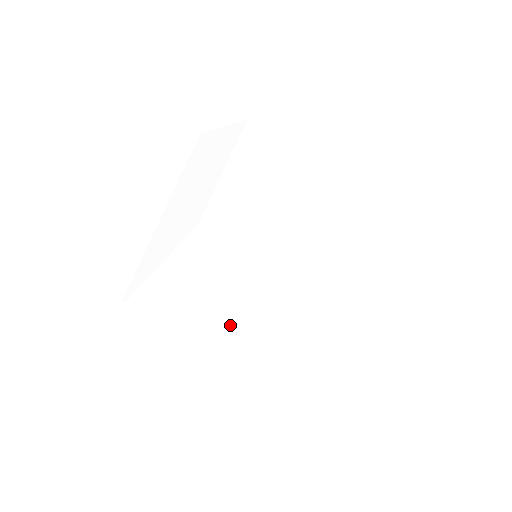
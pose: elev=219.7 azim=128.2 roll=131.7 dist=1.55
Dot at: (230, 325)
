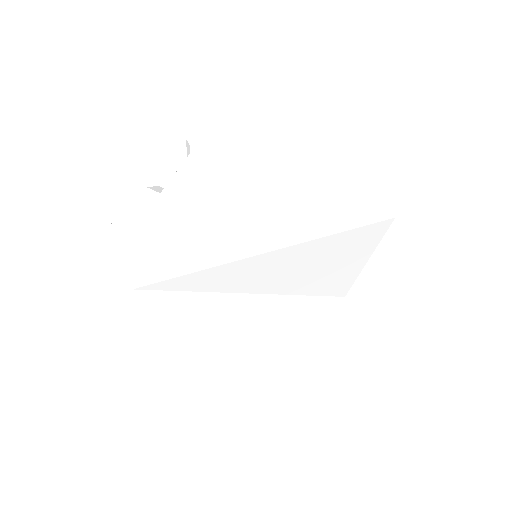
Dot at: (288, 364)
